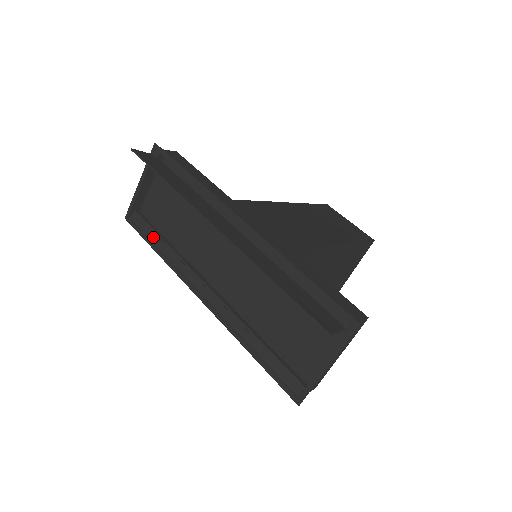
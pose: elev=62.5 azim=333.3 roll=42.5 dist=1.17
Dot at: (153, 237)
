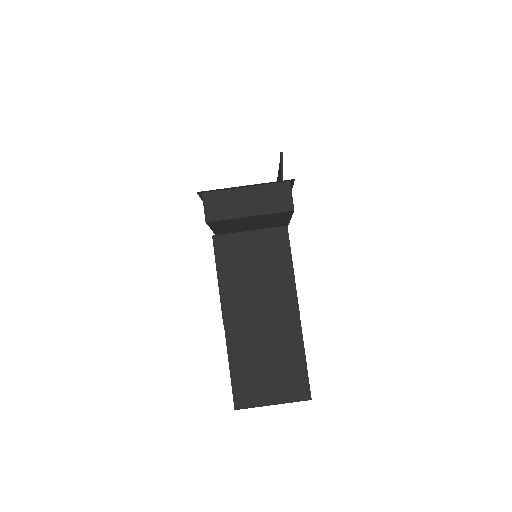
Dot at: occluded
